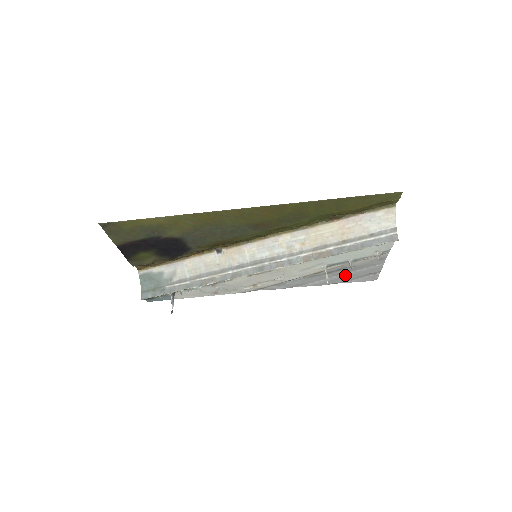
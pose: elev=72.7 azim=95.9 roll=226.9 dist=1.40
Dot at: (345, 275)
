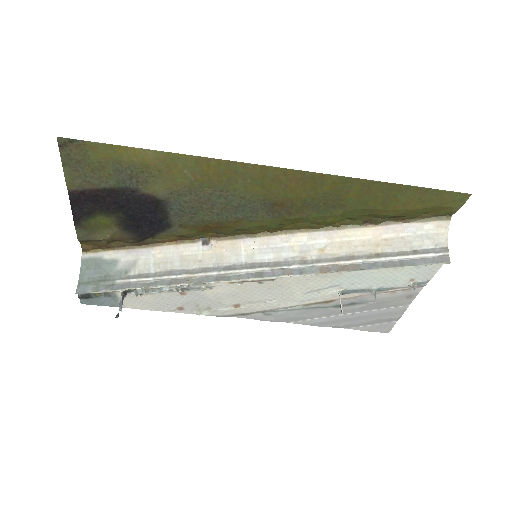
Dot at: (355, 315)
